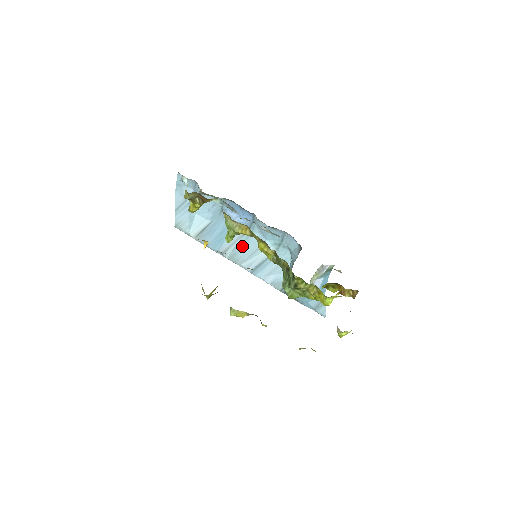
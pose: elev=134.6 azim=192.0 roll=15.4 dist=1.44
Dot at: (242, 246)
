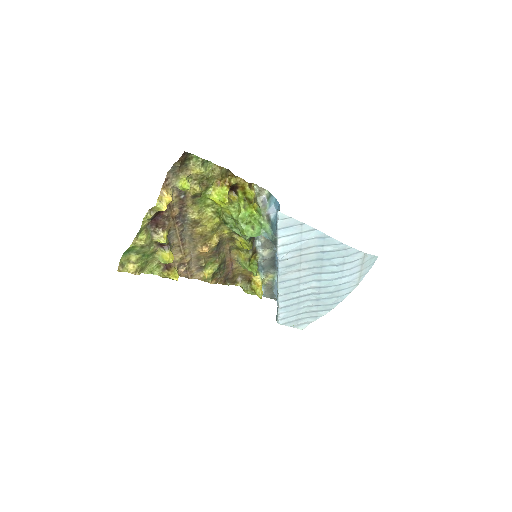
Dot at: occluded
